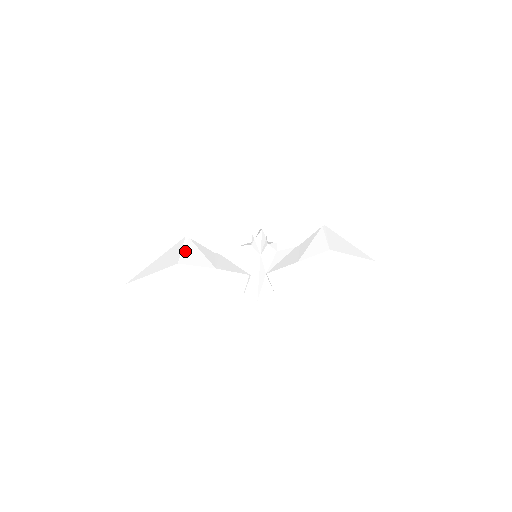
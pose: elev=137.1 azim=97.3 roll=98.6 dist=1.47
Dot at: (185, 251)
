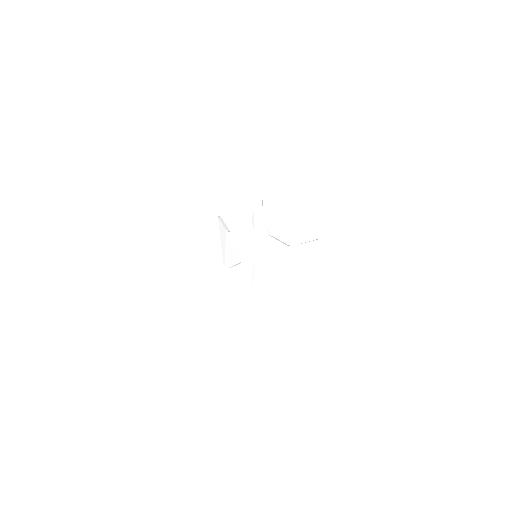
Dot at: (211, 238)
